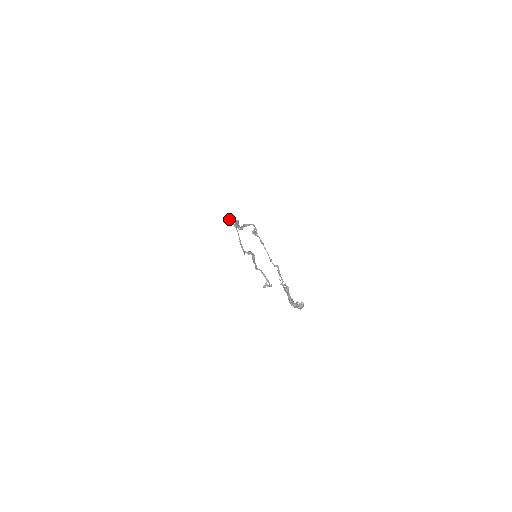
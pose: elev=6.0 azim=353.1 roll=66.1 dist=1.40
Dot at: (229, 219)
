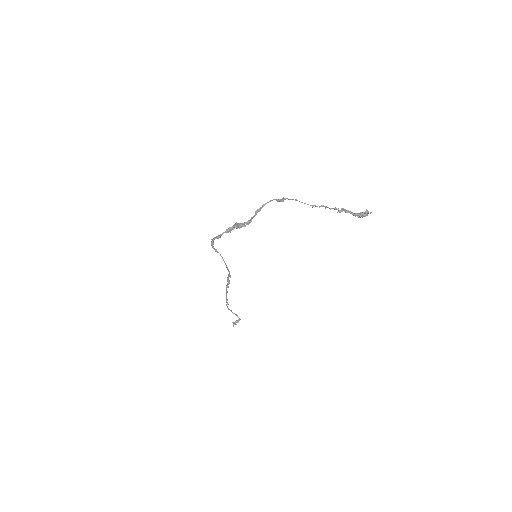
Dot at: (222, 233)
